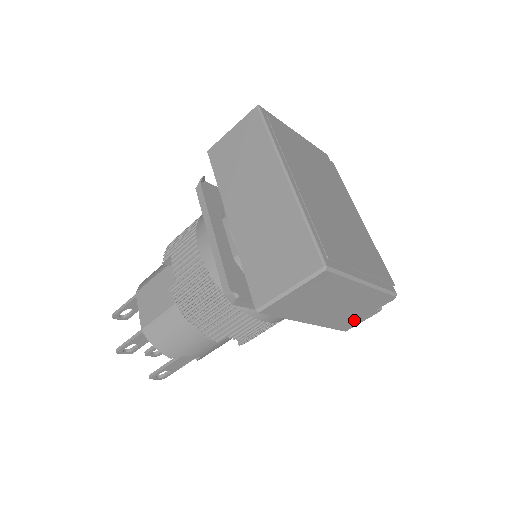
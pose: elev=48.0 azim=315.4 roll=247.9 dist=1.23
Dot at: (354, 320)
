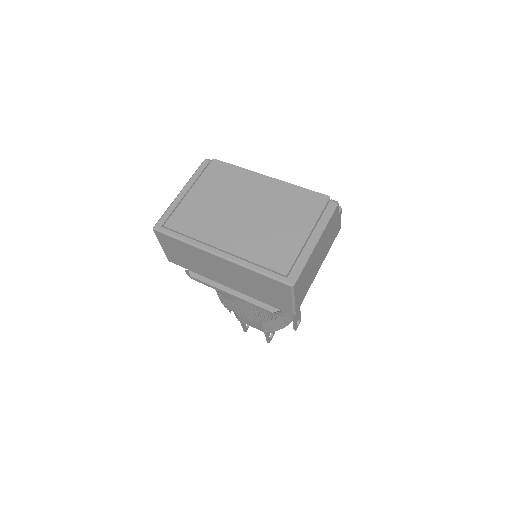
Dot at: (336, 228)
